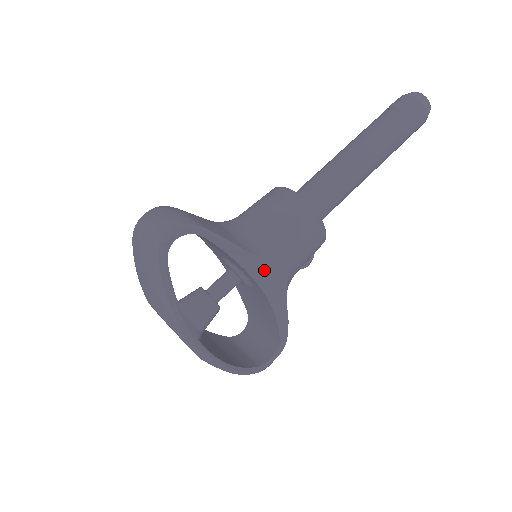
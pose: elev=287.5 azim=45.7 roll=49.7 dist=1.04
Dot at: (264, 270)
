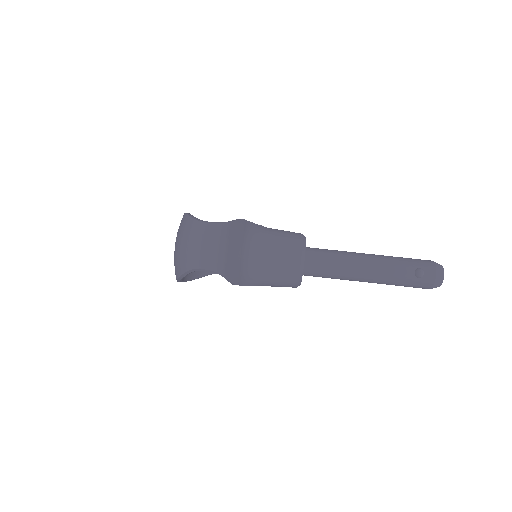
Dot at: occluded
